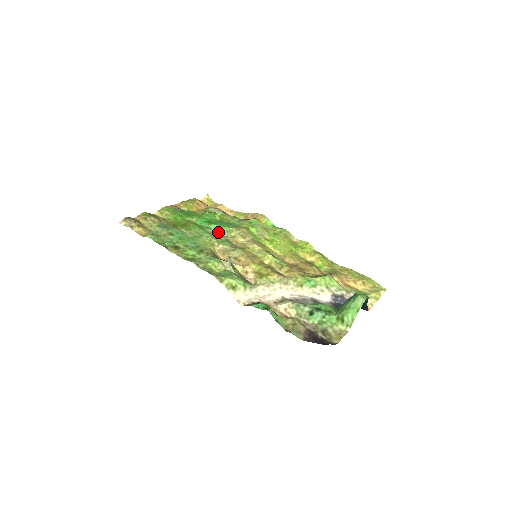
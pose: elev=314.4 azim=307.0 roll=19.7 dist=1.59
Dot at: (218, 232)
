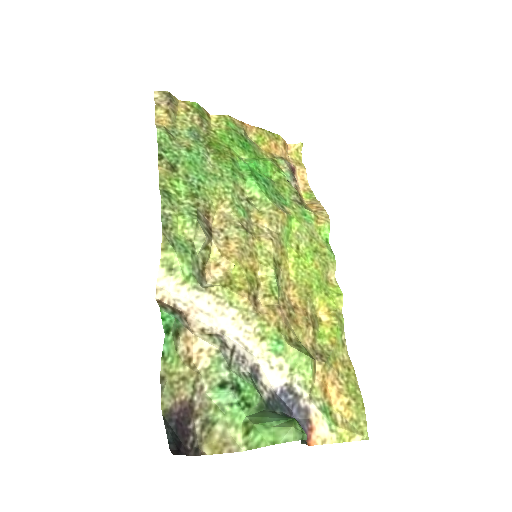
Dot at: (249, 192)
